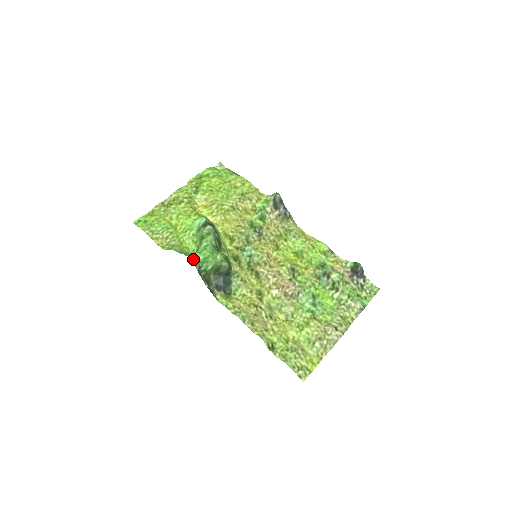
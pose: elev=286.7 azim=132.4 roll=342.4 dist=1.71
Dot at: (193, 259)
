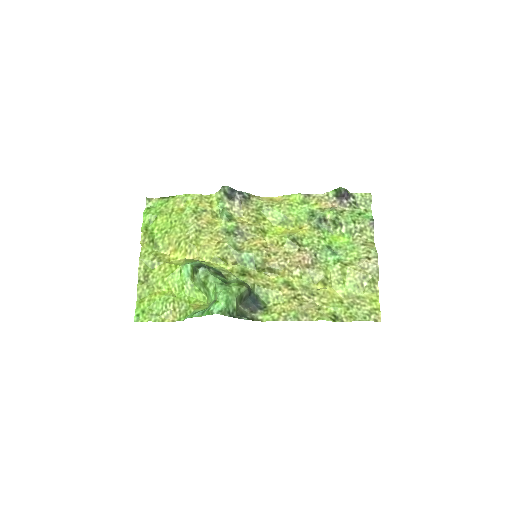
Dot at: (219, 312)
